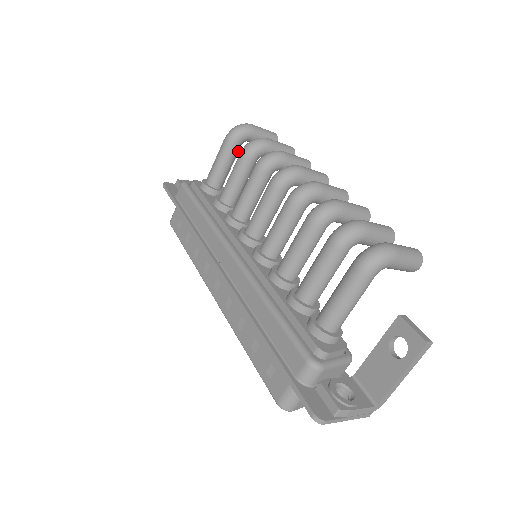
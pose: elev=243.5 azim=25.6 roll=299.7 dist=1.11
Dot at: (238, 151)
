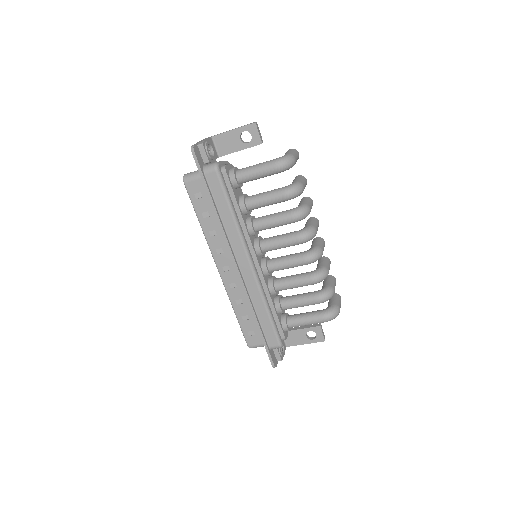
Dot at: occluded
